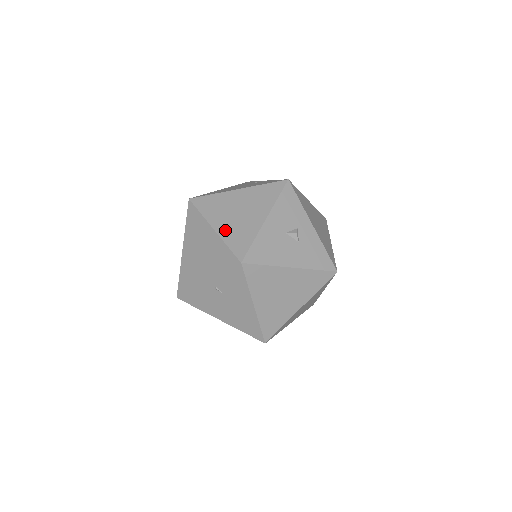
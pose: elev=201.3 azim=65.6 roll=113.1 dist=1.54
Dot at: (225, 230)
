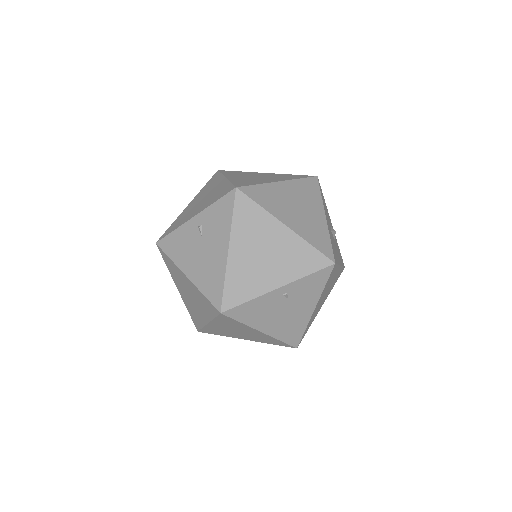
Dot at: (299, 227)
